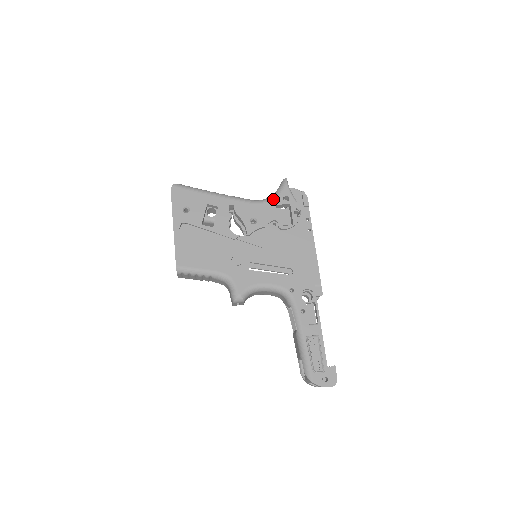
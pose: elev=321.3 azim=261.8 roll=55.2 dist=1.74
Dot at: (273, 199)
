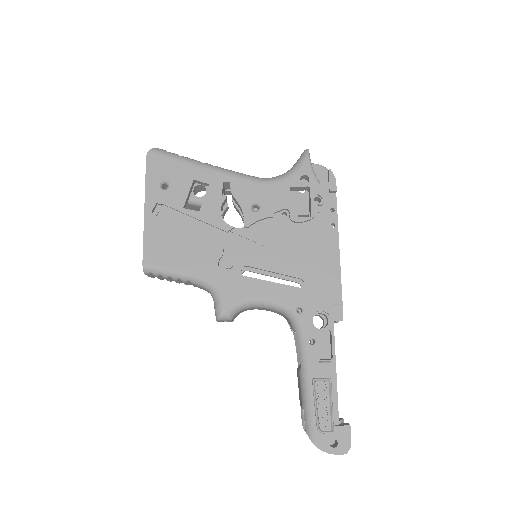
Dot at: (286, 178)
